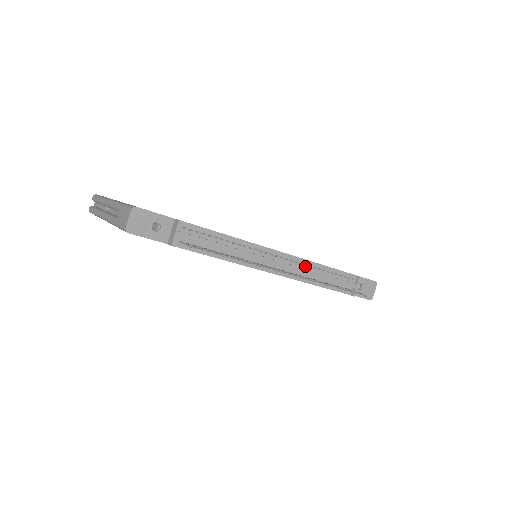
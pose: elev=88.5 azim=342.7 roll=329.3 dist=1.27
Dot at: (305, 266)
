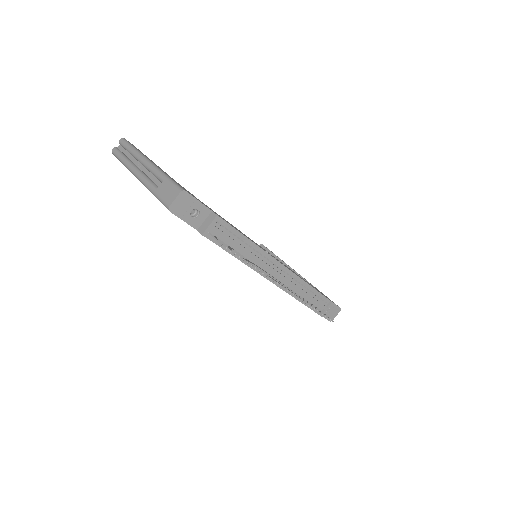
Dot at: (296, 282)
